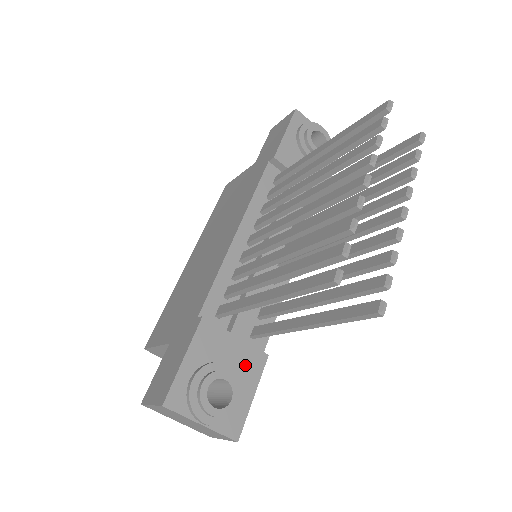
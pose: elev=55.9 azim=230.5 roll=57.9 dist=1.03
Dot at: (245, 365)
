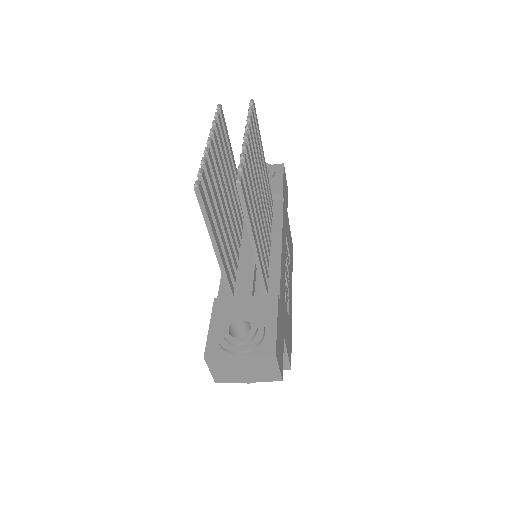
Dot at: (260, 309)
